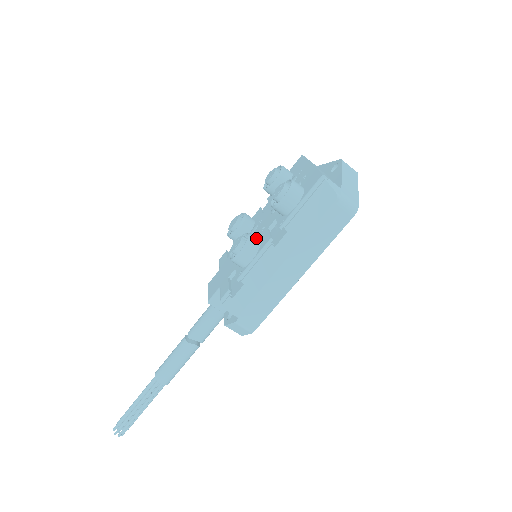
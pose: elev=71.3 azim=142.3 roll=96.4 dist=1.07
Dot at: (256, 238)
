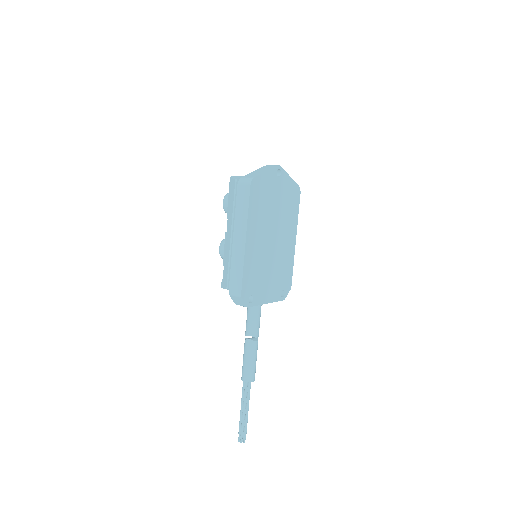
Dot at: occluded
